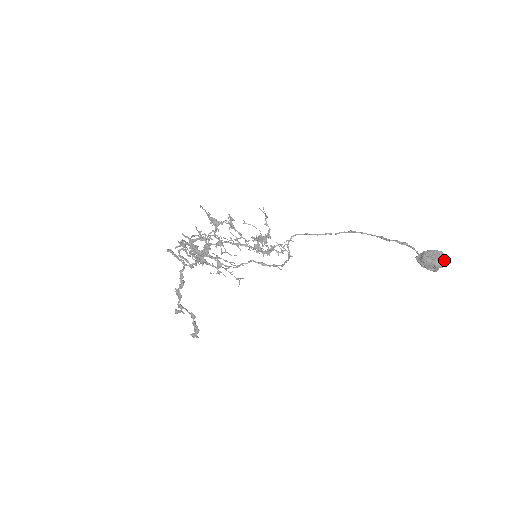
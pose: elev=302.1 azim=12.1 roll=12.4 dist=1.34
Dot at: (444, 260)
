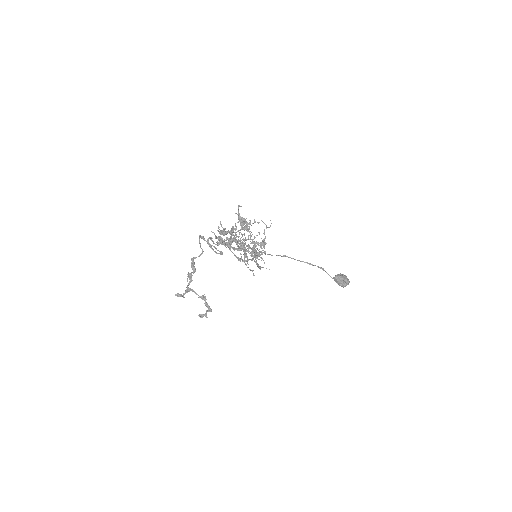
Dot at: (349, 281)
